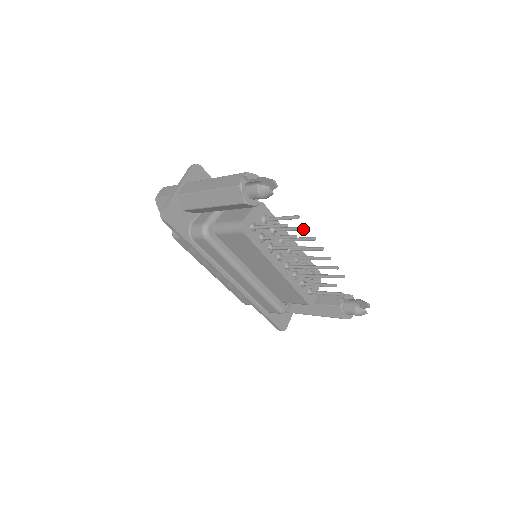
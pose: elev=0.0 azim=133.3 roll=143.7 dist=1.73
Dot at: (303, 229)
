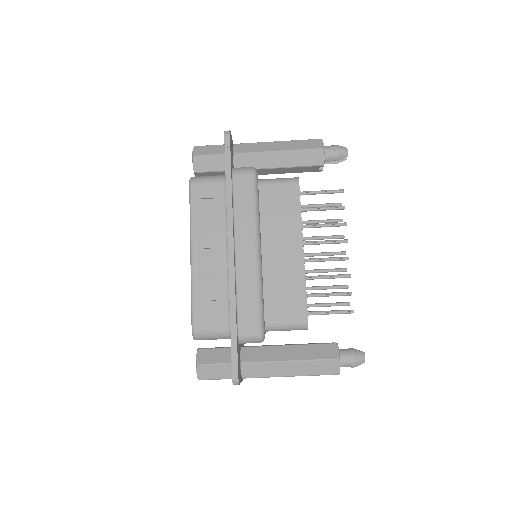
Dot at: (339, 219)
